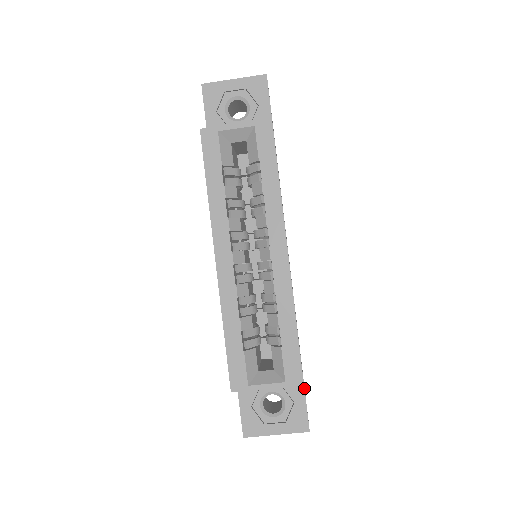
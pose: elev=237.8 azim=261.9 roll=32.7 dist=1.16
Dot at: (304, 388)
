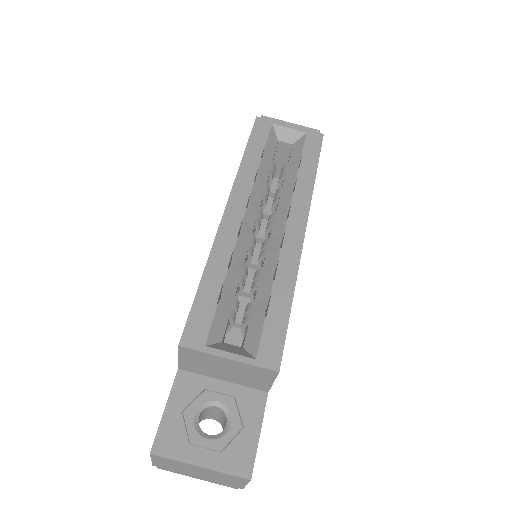
Dot at: occluded
